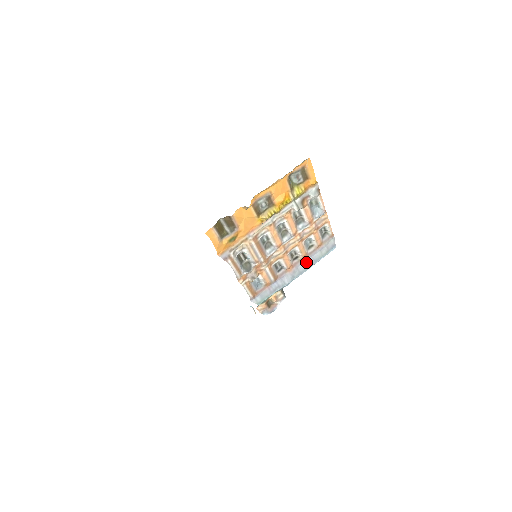
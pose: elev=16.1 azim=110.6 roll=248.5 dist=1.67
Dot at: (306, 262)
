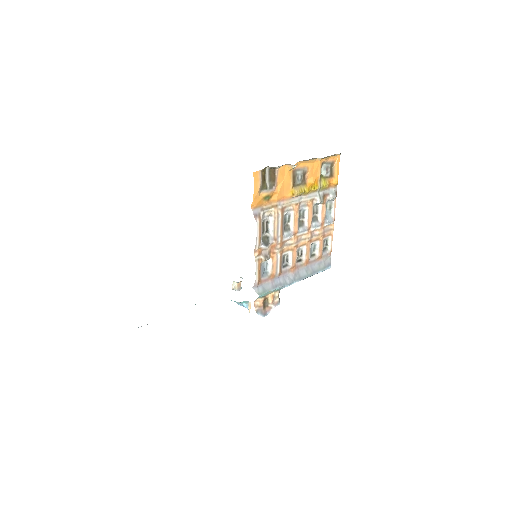
Dot at: (306, 270)
